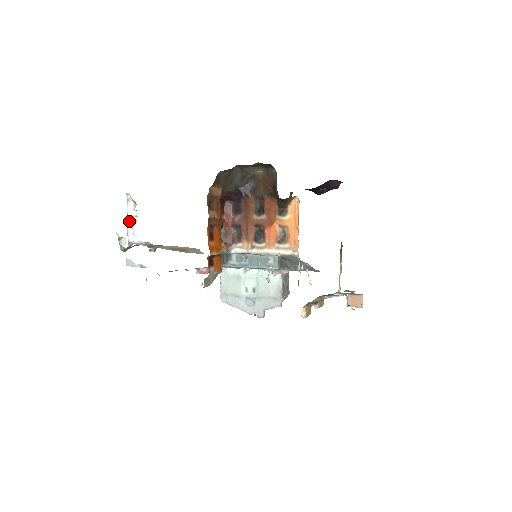
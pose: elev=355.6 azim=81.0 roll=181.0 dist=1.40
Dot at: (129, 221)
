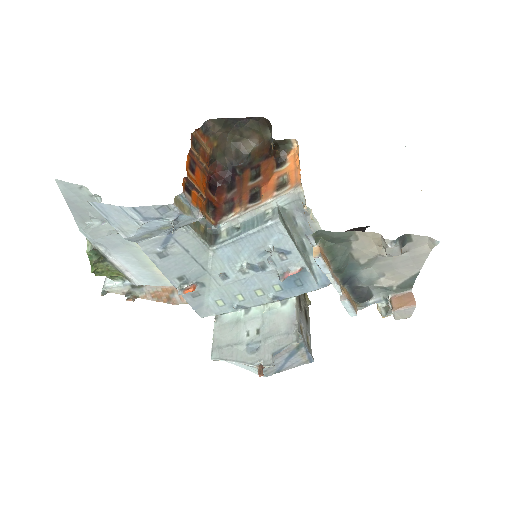
Dot at: occluded
